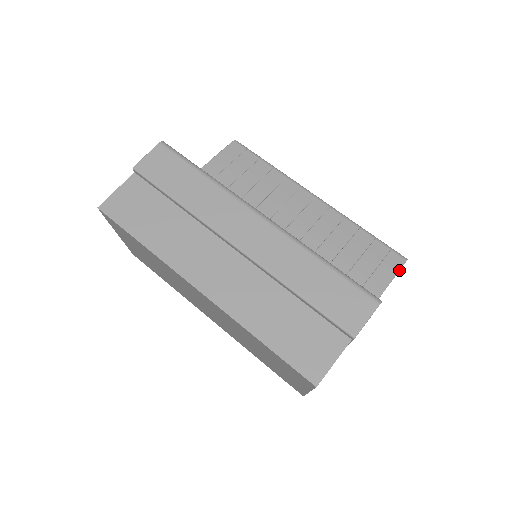
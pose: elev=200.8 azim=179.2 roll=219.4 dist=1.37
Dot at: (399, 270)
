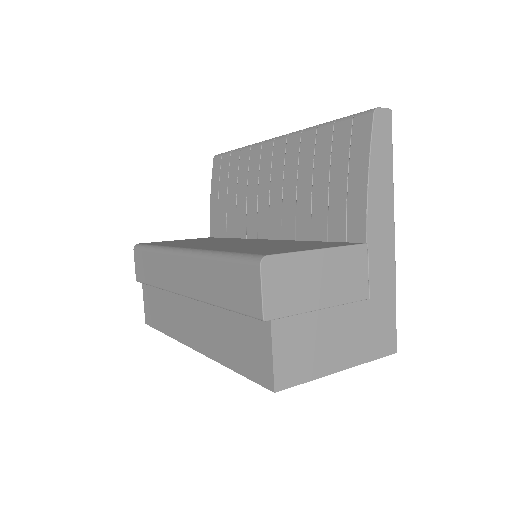
Dot at: (371, 135)
